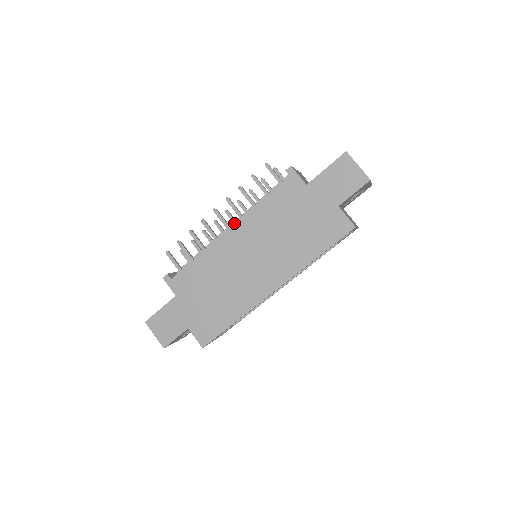
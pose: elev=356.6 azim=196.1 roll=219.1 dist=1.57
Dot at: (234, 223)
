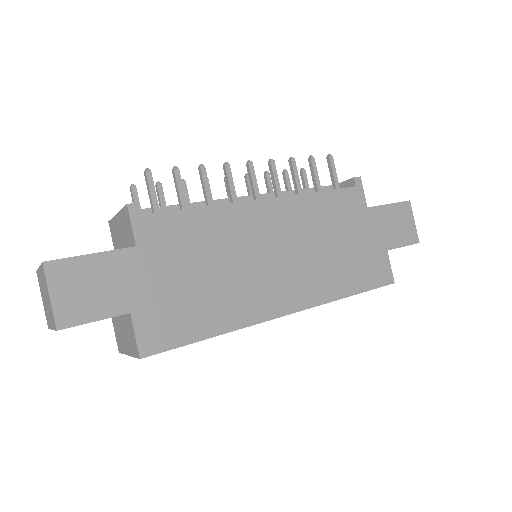
Dot at: (252, 197)
